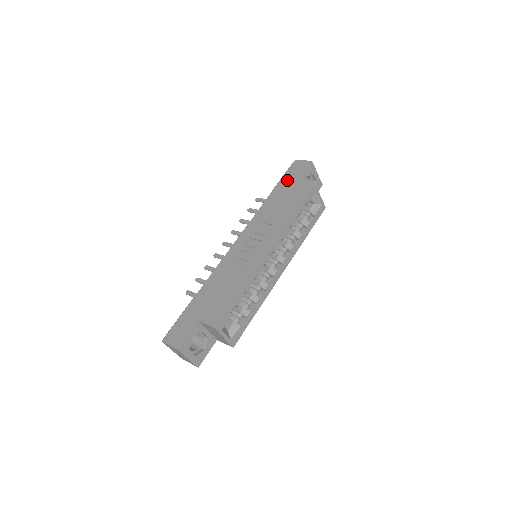
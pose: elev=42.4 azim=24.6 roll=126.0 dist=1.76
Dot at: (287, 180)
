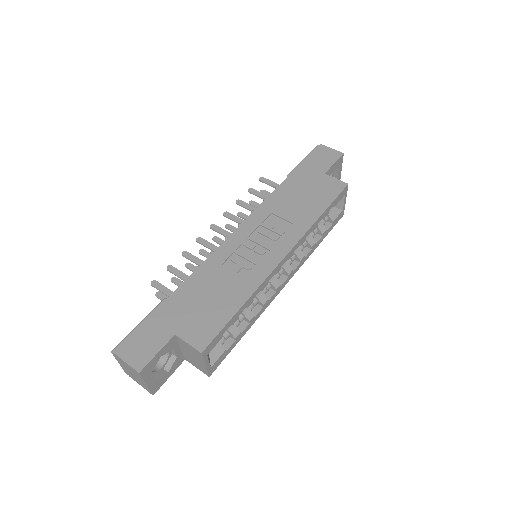
Dot at: (310, 167)
